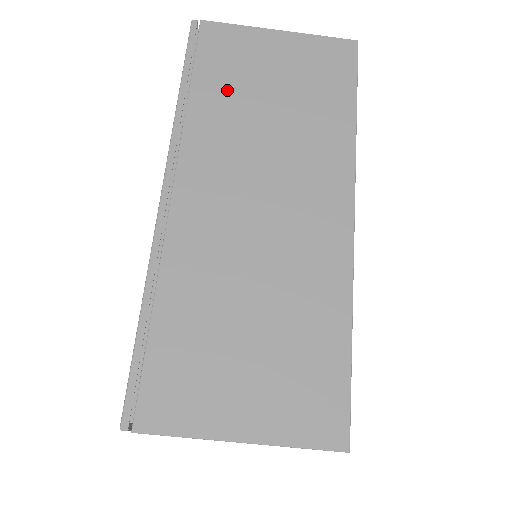
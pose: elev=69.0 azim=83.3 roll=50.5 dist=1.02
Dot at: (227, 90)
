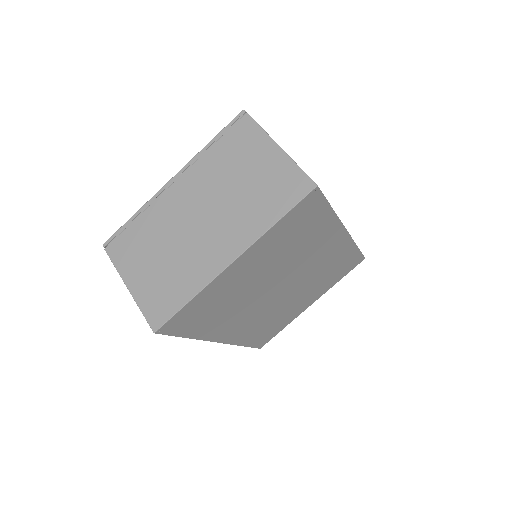
Dot at: occluded
